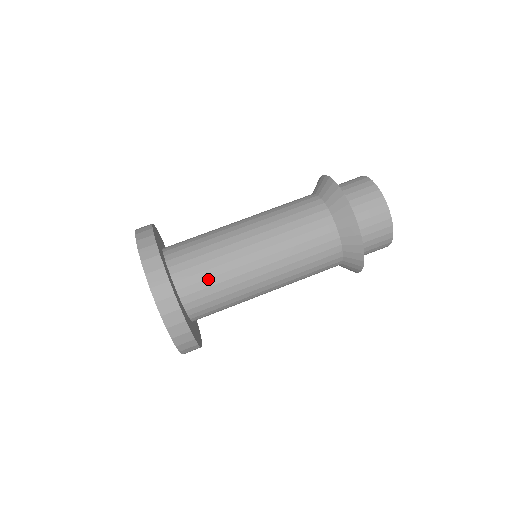
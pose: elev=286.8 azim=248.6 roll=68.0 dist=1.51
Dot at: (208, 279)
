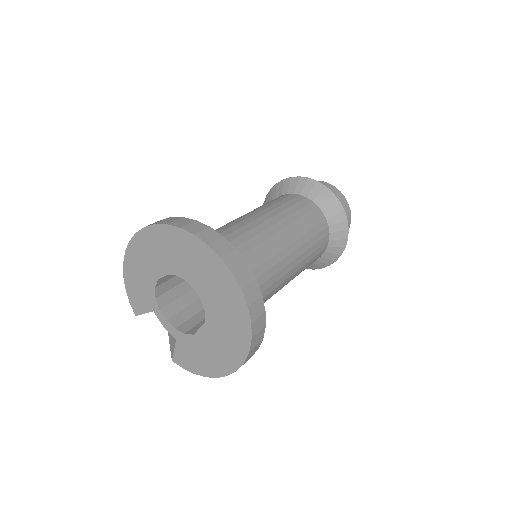
Dot at: (254, 270)
